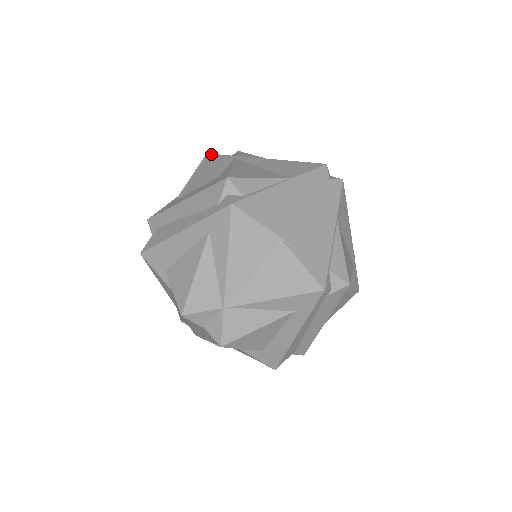
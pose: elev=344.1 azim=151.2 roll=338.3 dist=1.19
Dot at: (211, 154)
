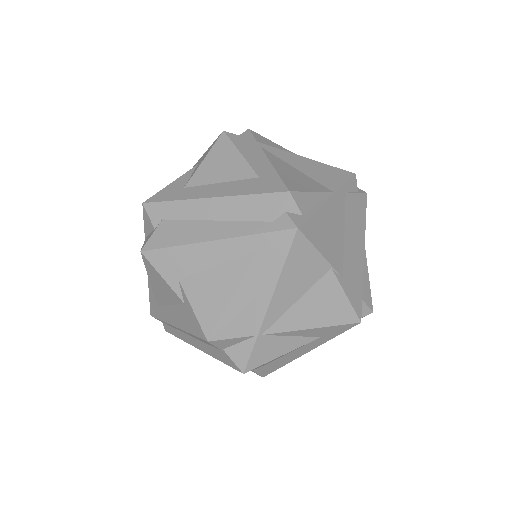
Dot at: (230, 133)
